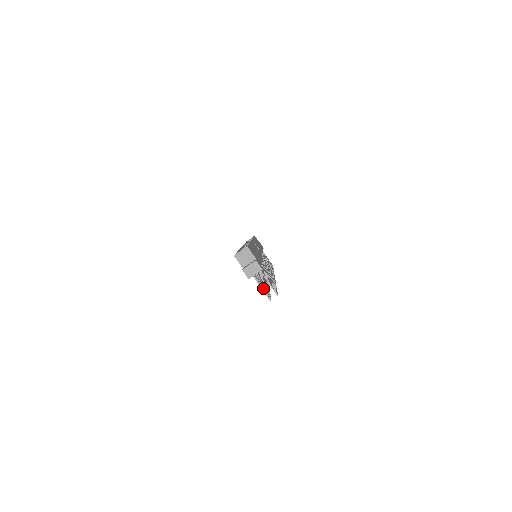
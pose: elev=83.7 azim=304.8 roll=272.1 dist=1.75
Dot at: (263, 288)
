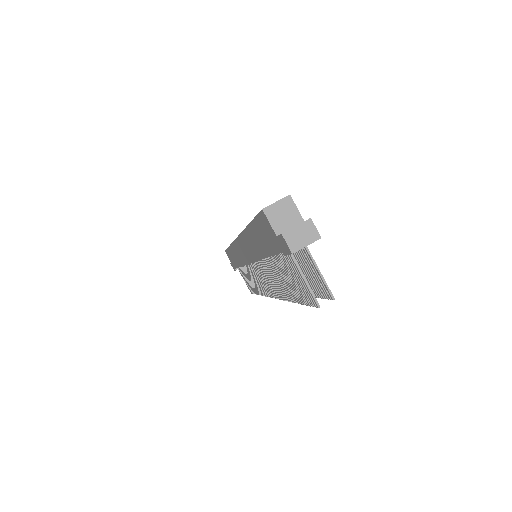
Dot at: (305, 283)
